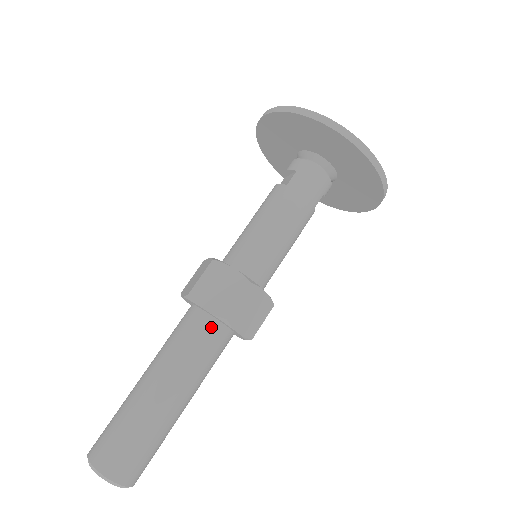
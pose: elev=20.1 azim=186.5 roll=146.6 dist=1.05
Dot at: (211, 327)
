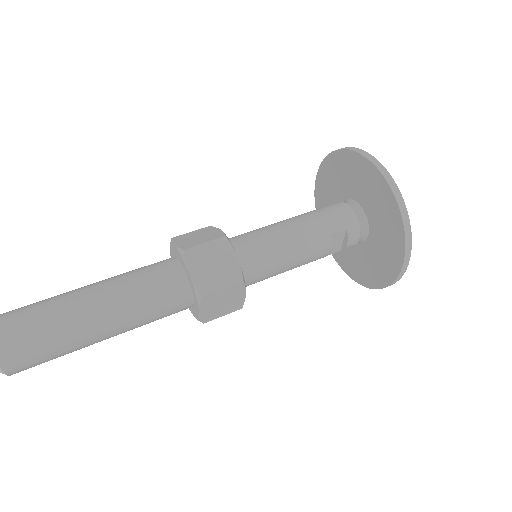
Dot at: (171, 265)
